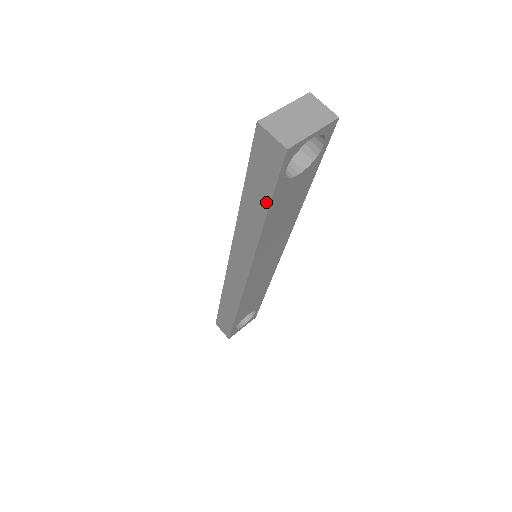
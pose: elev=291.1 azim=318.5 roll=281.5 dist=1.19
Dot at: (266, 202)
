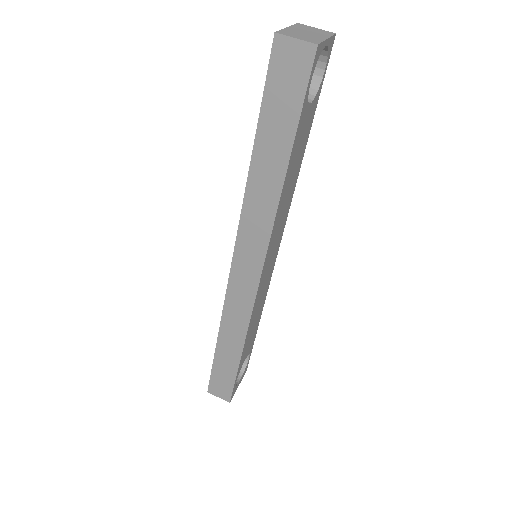
Dot at: (289, 137)
